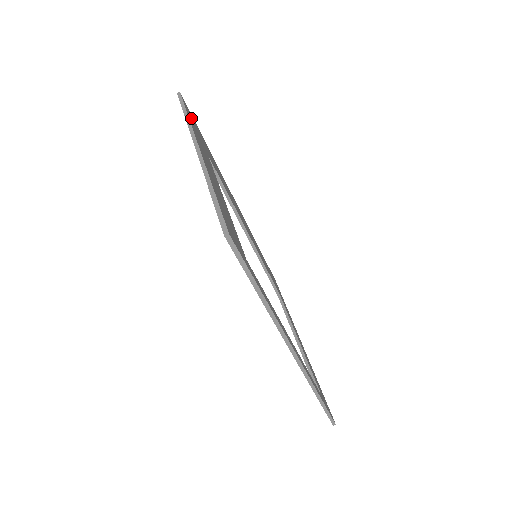
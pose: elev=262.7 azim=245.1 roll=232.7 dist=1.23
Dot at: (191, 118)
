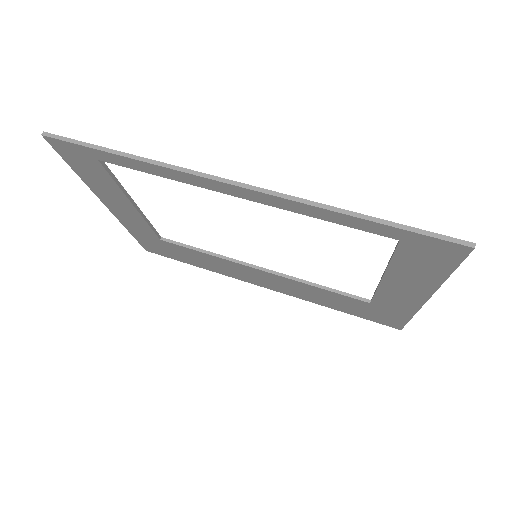
Dot at: occluded
